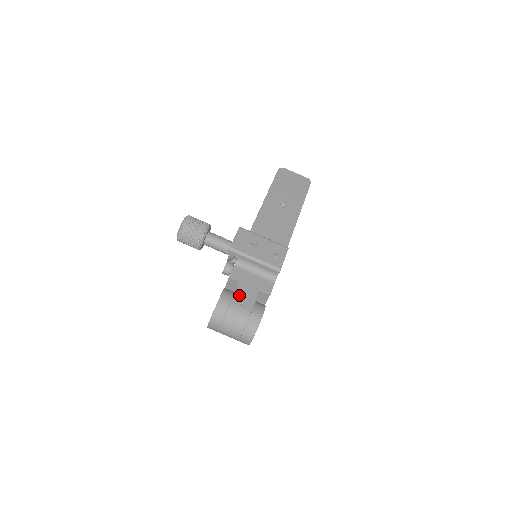
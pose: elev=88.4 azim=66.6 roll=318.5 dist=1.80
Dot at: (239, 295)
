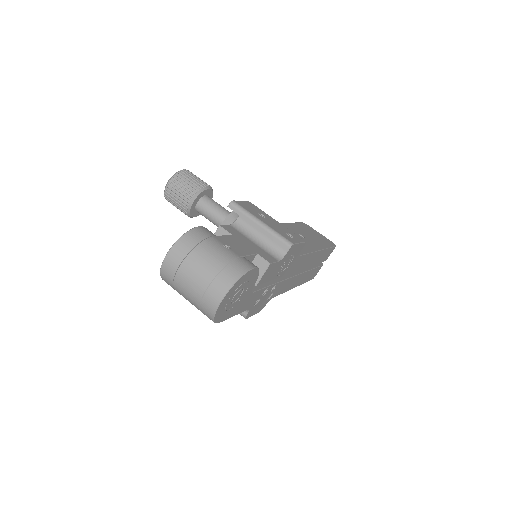
Dot at: (227, 239)
